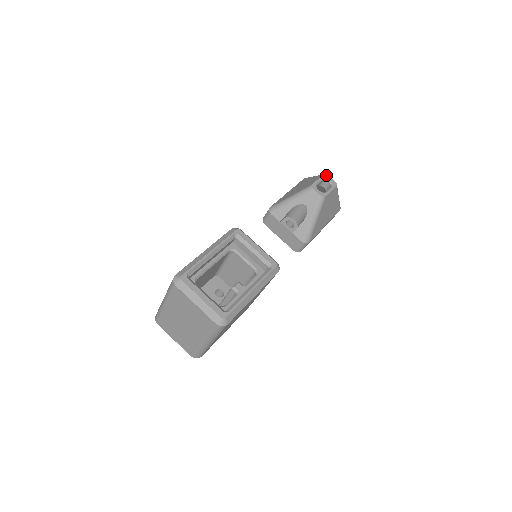
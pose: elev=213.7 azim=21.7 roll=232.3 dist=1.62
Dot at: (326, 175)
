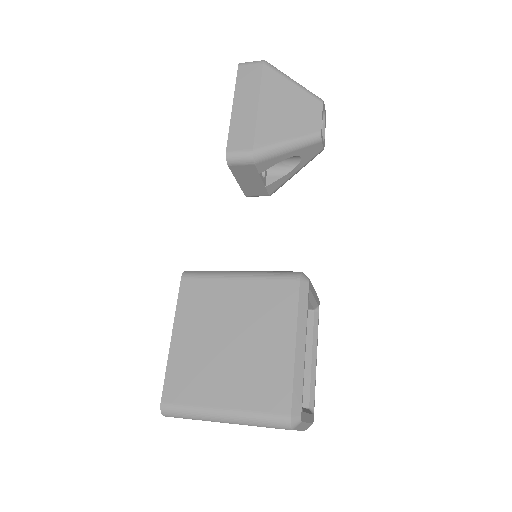
Dot at: occluded
